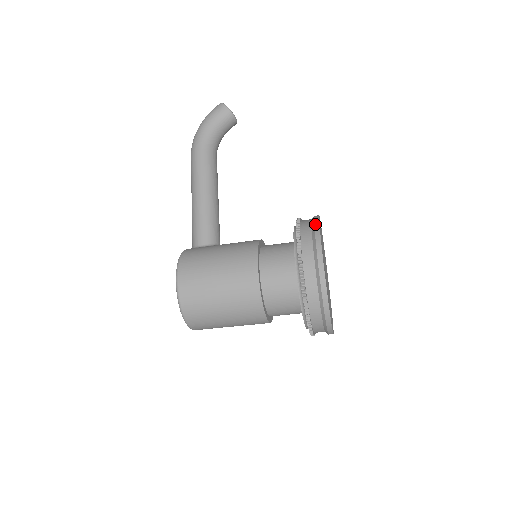
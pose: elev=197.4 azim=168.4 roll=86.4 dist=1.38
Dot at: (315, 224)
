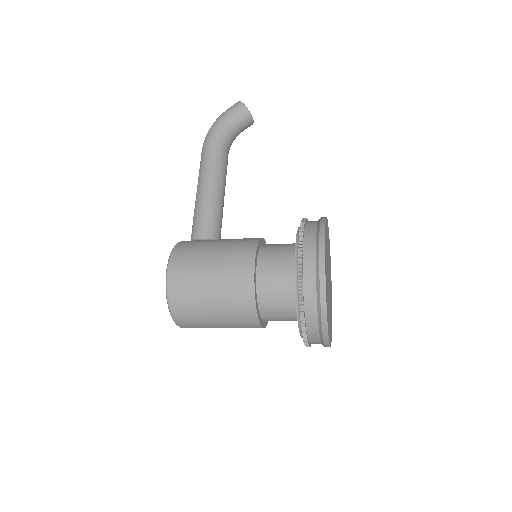
Dot at: (321, 223)
